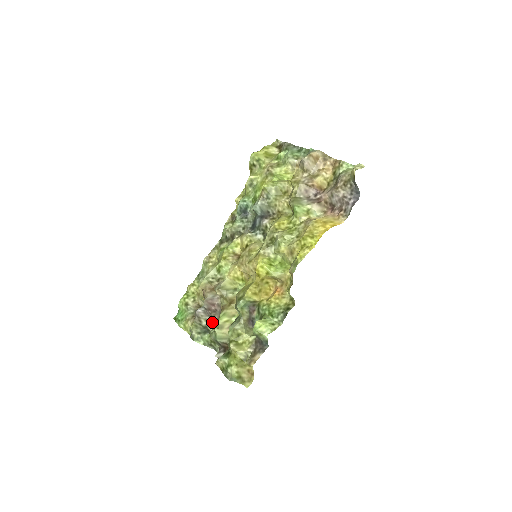
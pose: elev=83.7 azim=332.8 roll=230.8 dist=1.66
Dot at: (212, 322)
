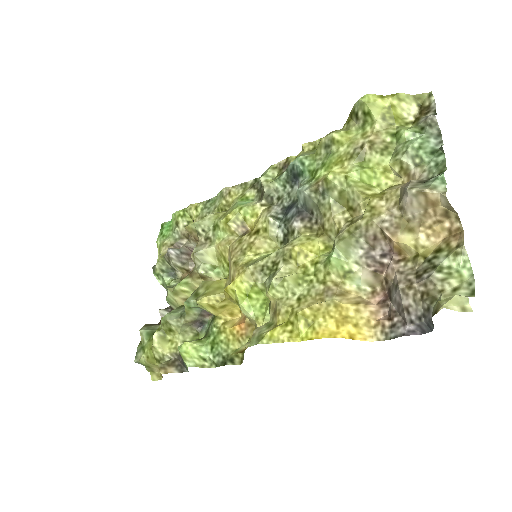
Dot at: (182, 271)
